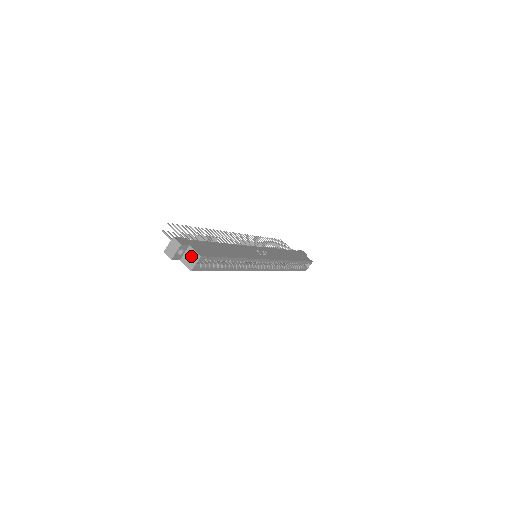
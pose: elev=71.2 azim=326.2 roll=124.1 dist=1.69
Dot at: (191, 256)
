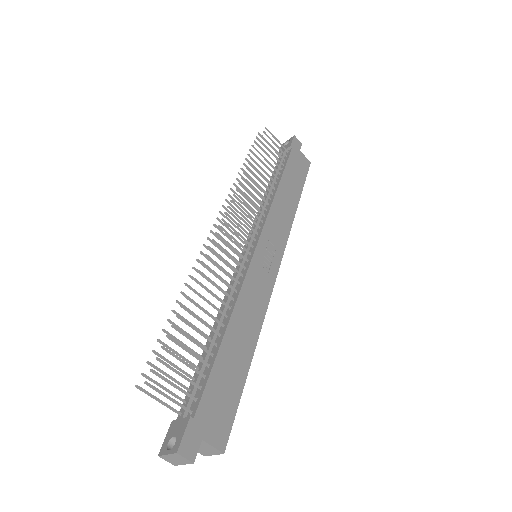
Dot at: (205, 448)
